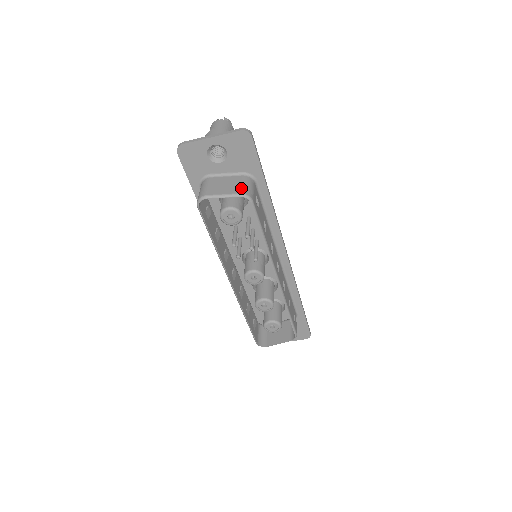
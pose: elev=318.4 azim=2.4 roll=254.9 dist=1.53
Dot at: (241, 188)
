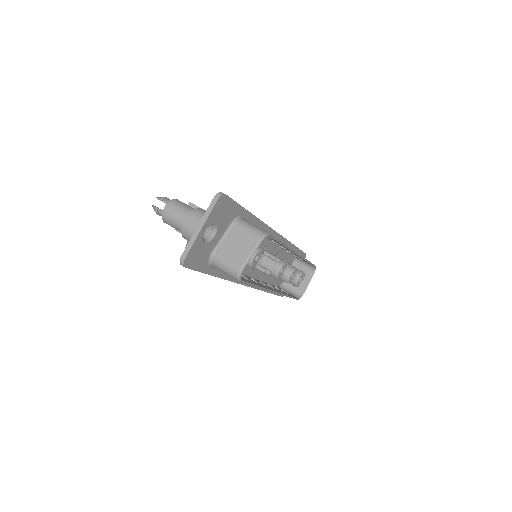
Dot at: (252, 235)
